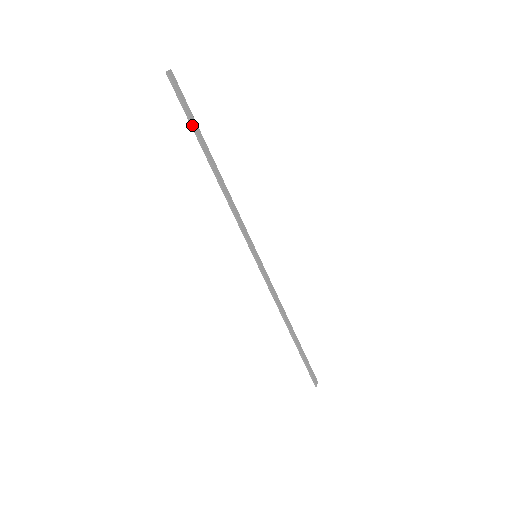
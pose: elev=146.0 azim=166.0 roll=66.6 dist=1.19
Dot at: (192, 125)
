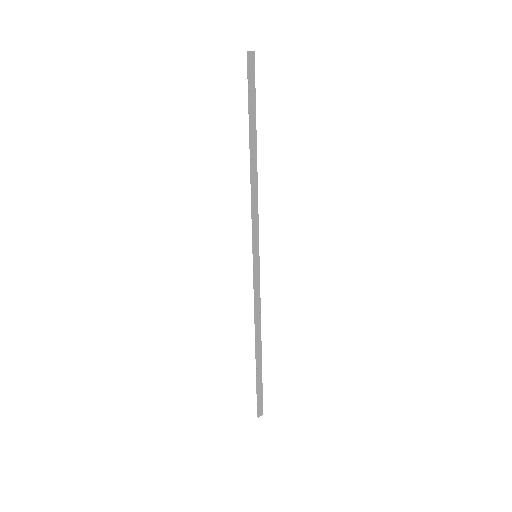
Dot at: (249, 107)
